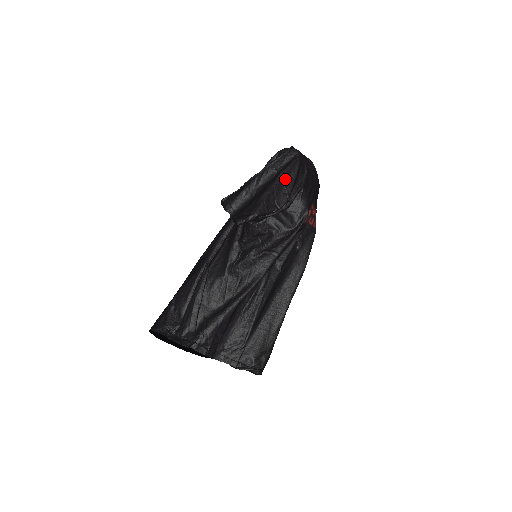
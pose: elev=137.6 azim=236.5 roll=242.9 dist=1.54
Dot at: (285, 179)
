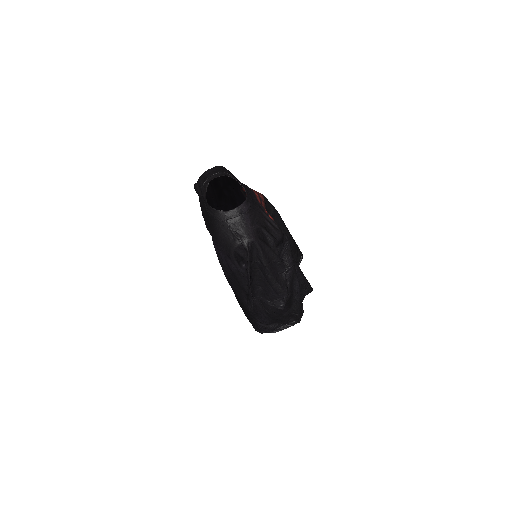
Dot at: (269, 261)
